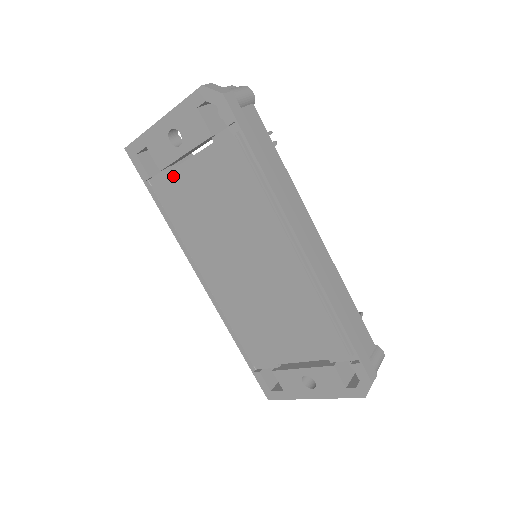
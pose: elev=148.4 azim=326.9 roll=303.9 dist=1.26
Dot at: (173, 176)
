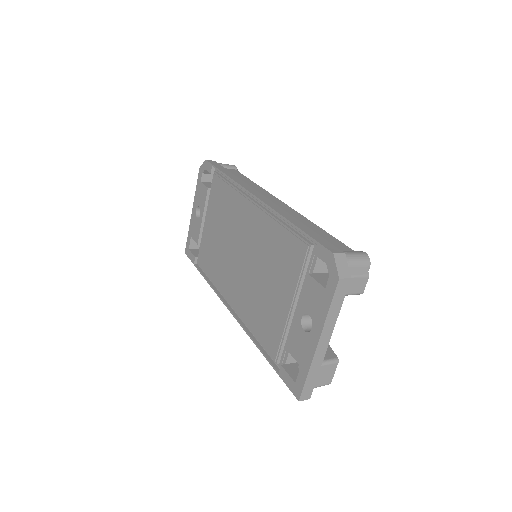
Dot at: (202, 239)
